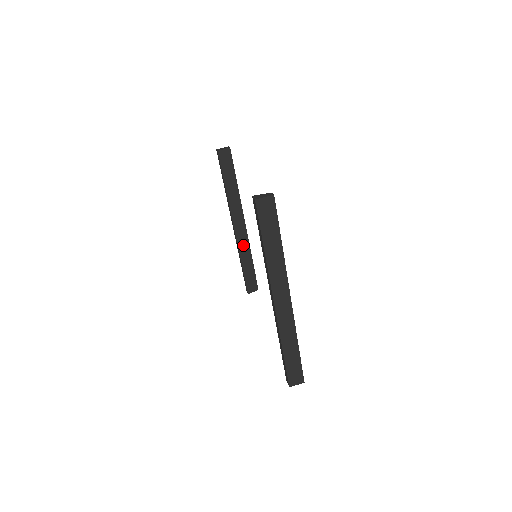
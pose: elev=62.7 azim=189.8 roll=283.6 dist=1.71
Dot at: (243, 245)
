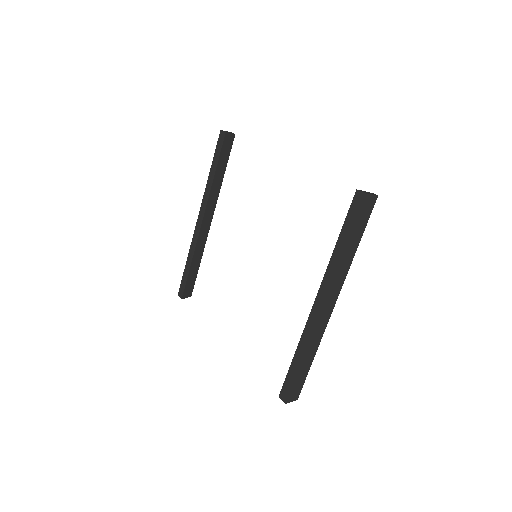
Dot at: (201, 242)
